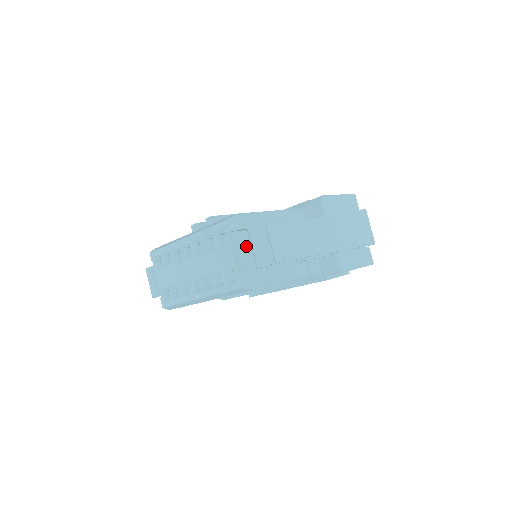
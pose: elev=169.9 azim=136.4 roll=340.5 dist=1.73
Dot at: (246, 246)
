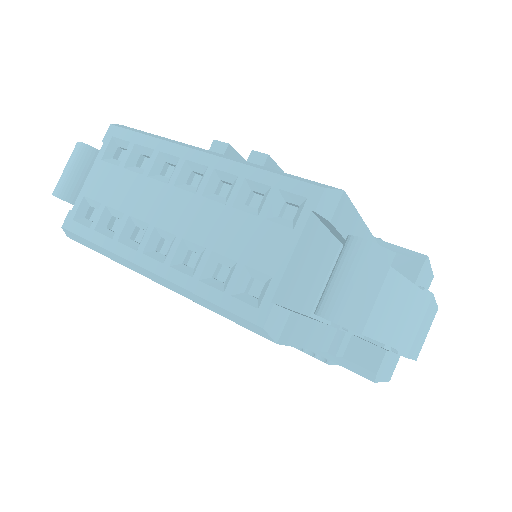
Dot at: (310, 254)
